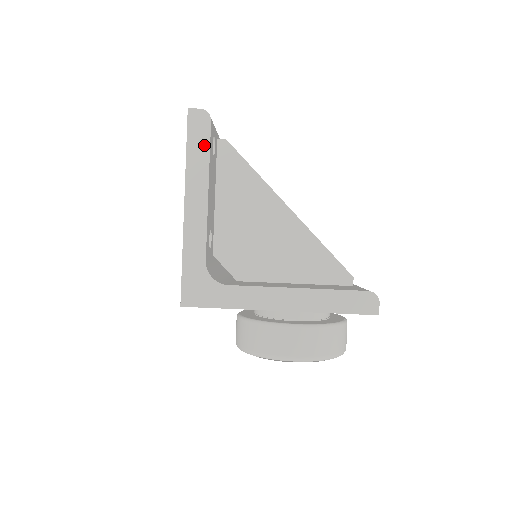
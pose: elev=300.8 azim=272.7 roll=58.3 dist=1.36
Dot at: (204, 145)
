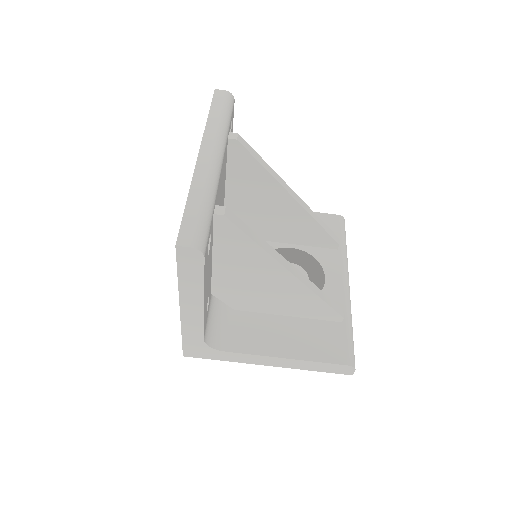
Dot at: (197, 275)
